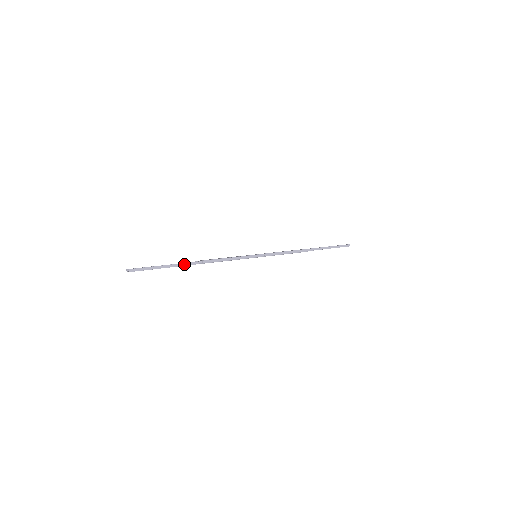
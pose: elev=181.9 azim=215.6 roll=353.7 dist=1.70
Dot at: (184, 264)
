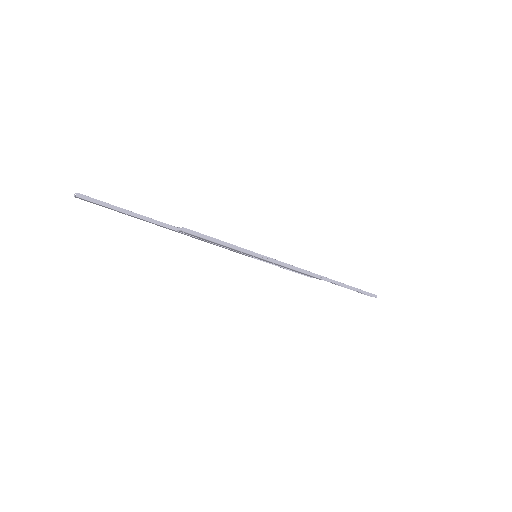
Dot at: (157, 222)
